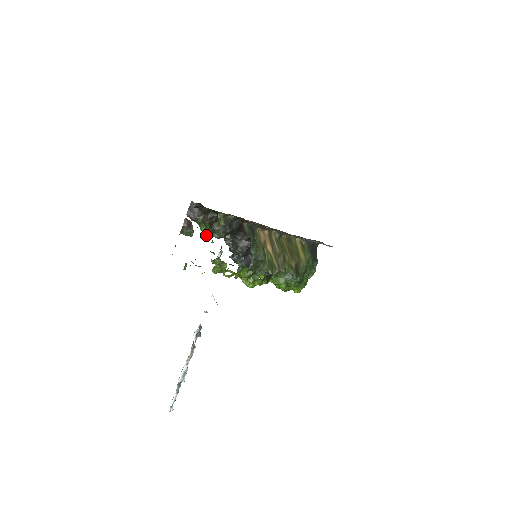
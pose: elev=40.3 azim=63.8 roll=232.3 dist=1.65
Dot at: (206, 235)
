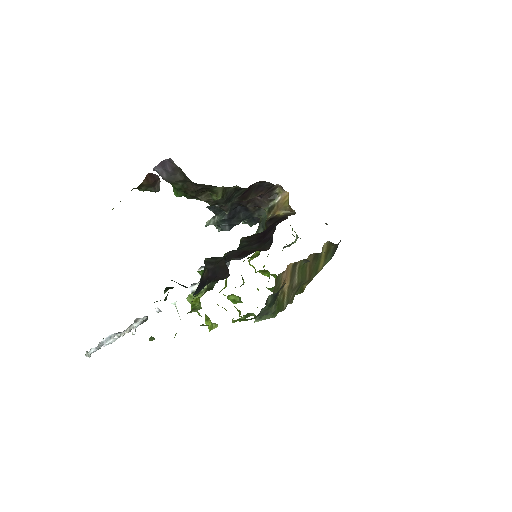
Dot at: occluded
